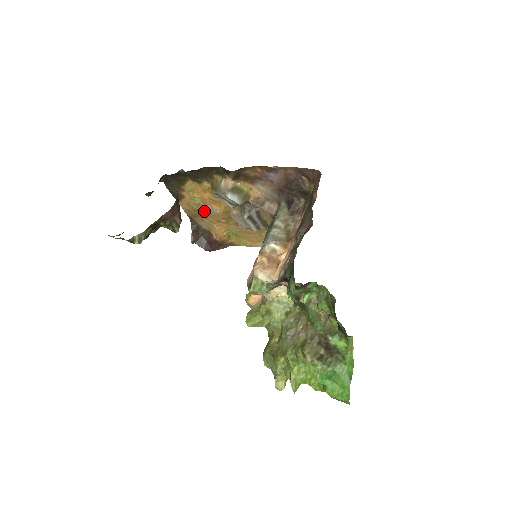
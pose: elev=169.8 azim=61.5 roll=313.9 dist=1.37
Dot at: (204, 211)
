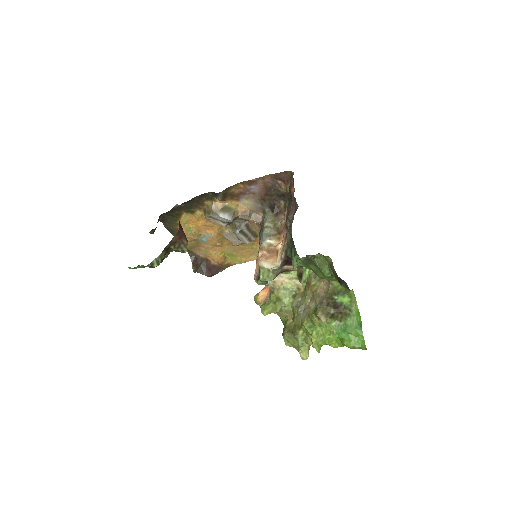
Dot at: (200, 239)
